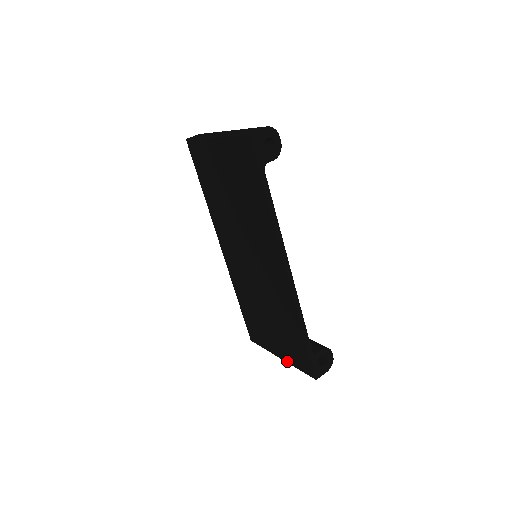
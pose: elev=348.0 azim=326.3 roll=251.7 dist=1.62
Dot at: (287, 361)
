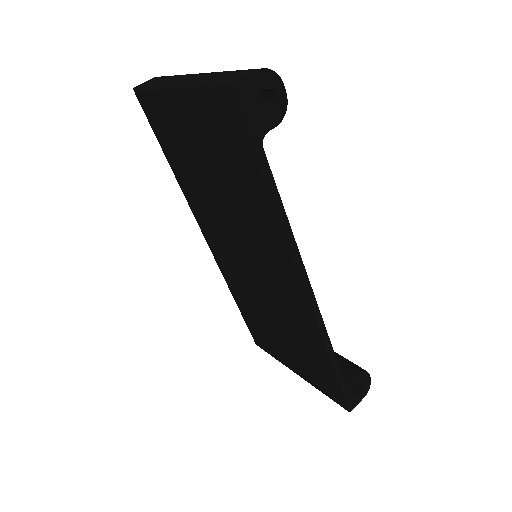
Dot at: (307, 381)
